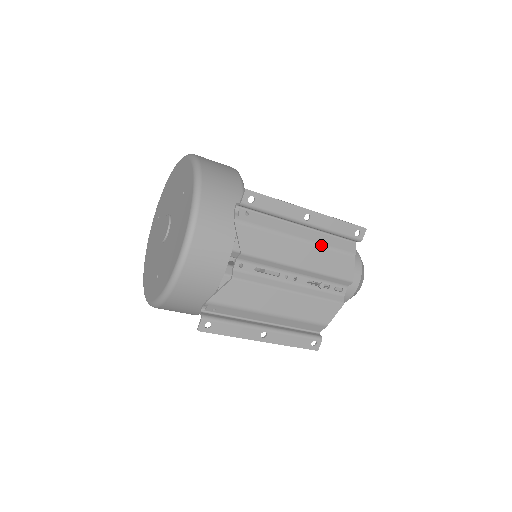
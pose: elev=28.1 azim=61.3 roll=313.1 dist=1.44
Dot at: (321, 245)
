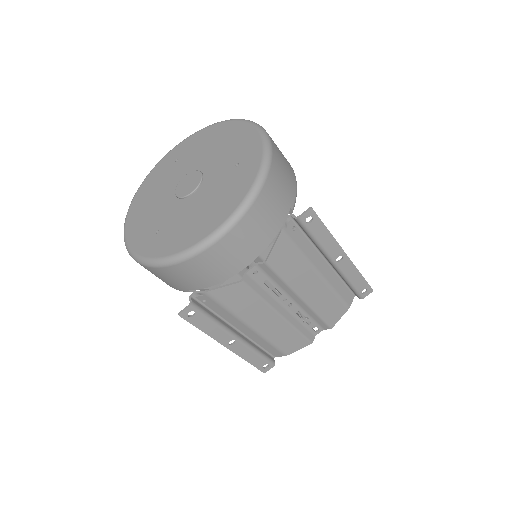
Dot at: (331, 287)
